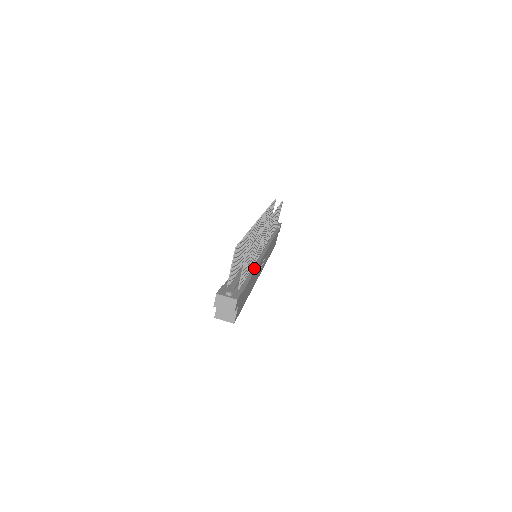
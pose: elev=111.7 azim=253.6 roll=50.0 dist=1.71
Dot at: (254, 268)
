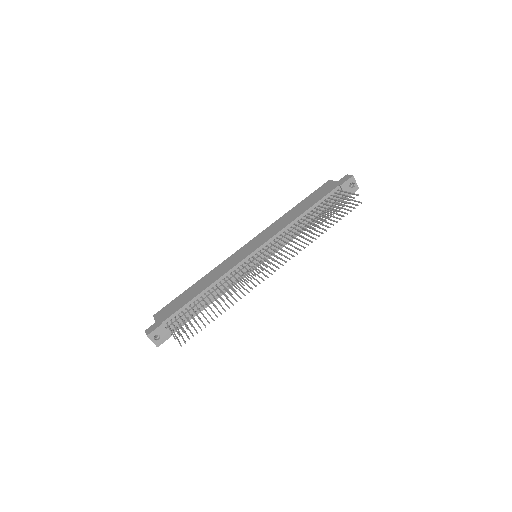
Dot at: (221, 294)
